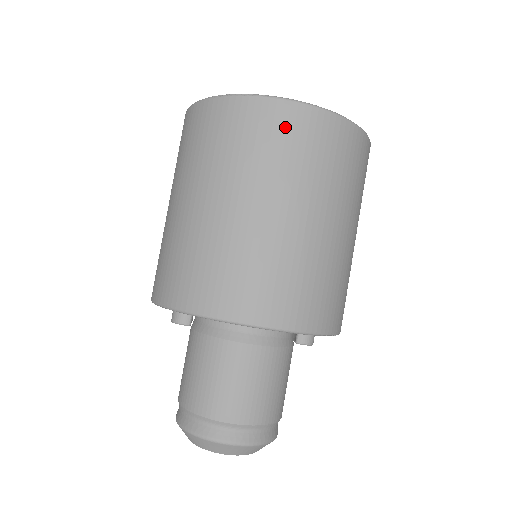
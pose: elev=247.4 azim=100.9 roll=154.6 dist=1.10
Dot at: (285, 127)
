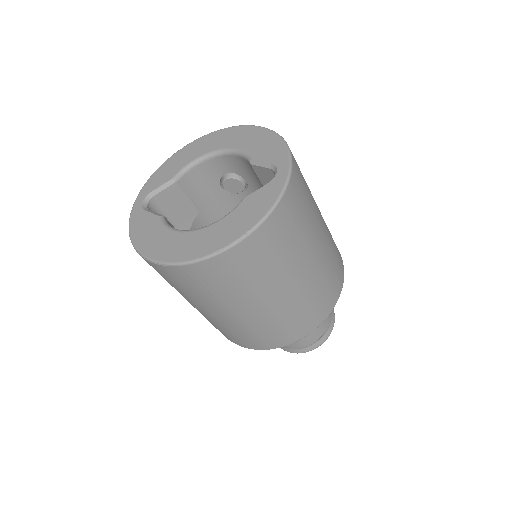
Dot at: (196, 278)
